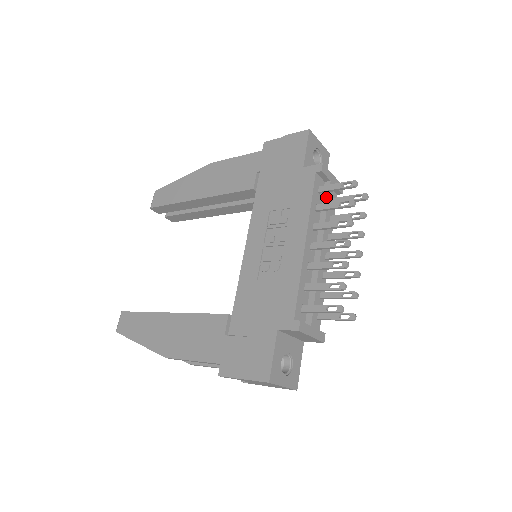
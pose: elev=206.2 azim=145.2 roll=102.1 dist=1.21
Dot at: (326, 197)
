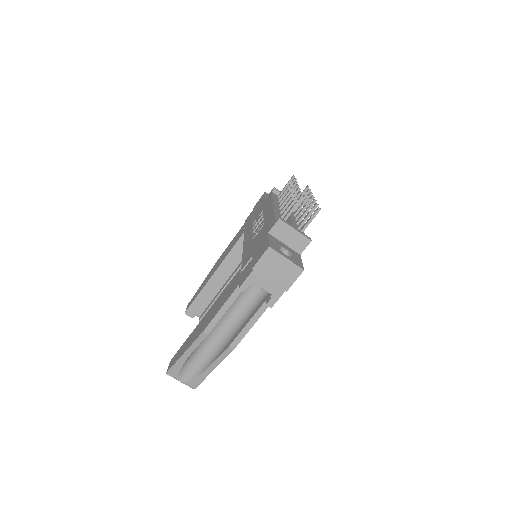
Dot at: occluded
